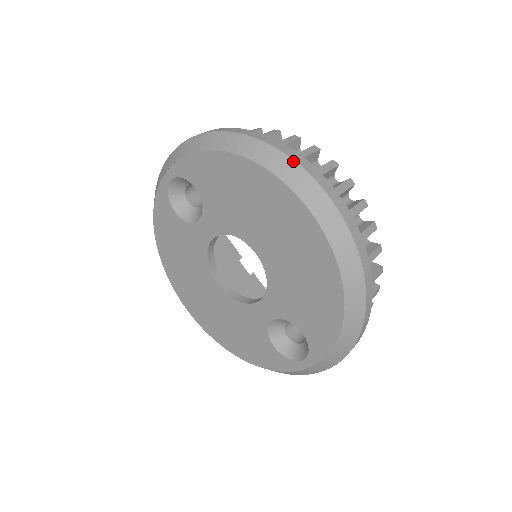
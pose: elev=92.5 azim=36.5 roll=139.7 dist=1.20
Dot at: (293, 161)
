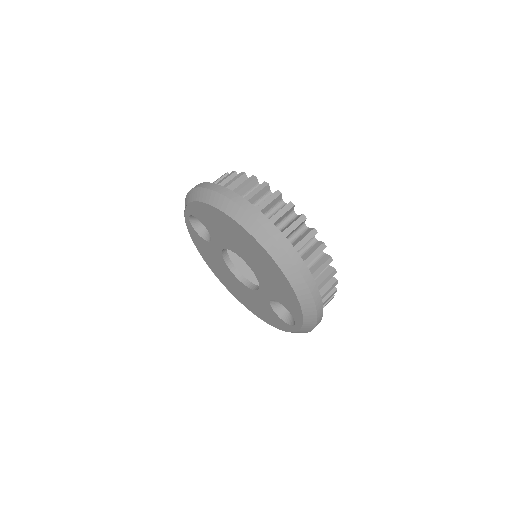
Dot at: (239, 206)
